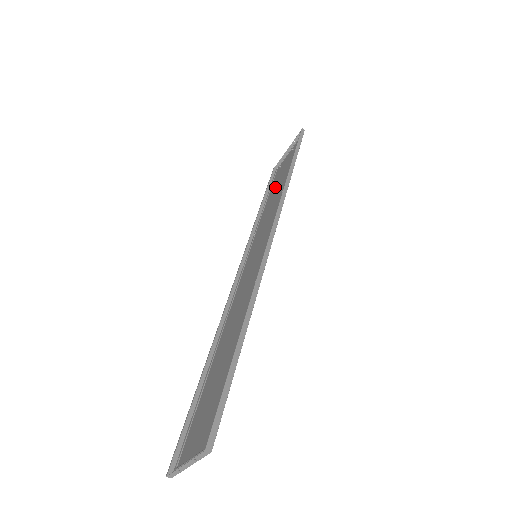
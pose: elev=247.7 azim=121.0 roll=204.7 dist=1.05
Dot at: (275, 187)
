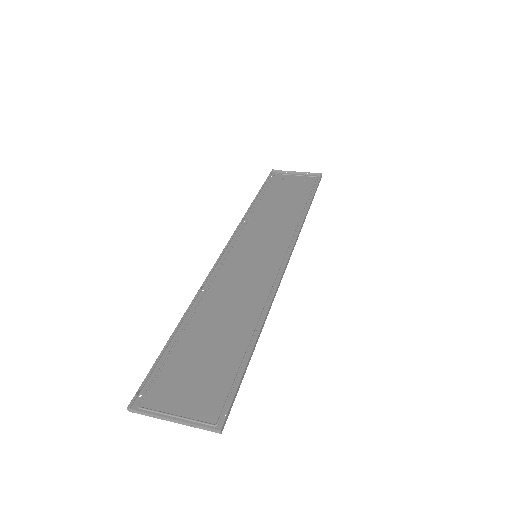
Dot at: (277, 197)
